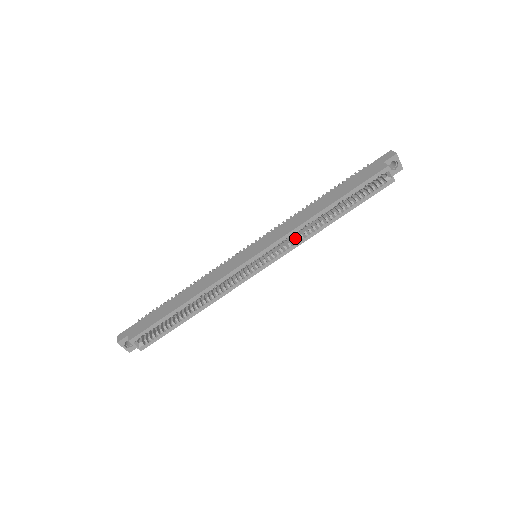
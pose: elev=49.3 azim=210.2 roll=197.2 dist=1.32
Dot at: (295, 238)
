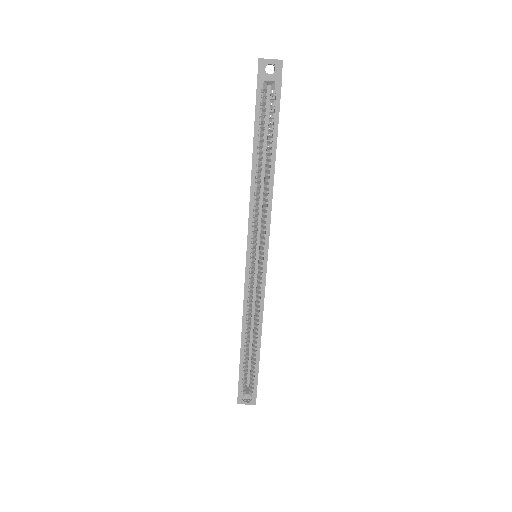
Dot at: occluded
